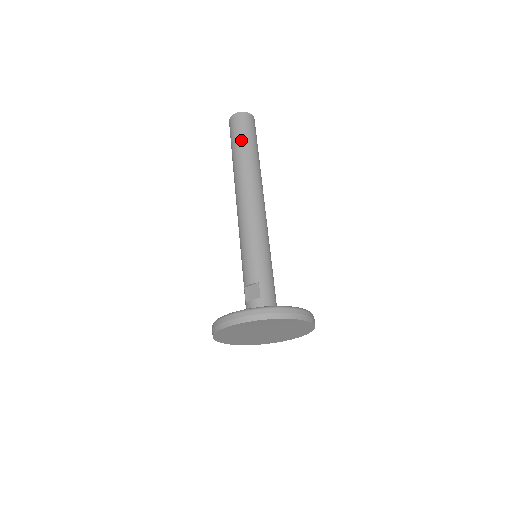
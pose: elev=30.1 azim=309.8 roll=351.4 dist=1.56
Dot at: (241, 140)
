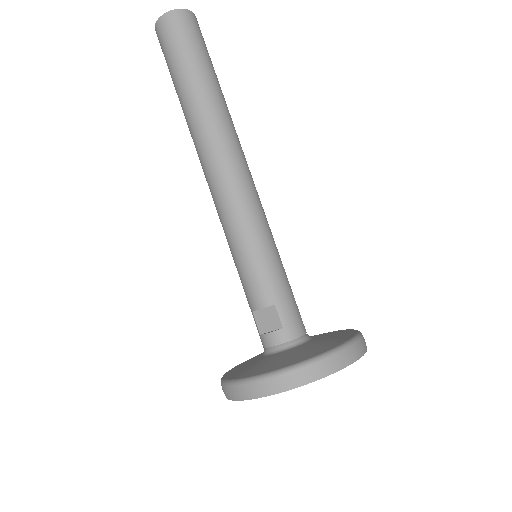
Dot at: (186, 64)
